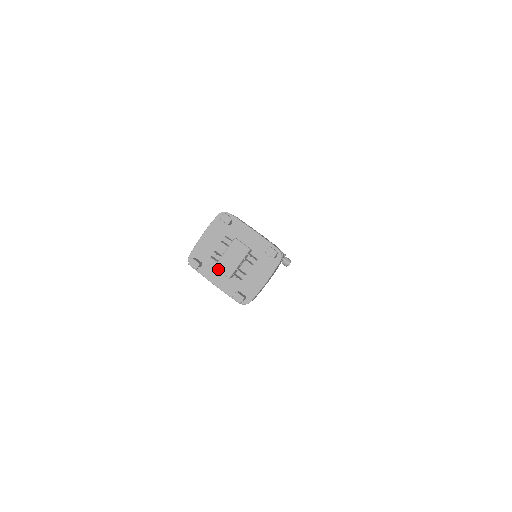
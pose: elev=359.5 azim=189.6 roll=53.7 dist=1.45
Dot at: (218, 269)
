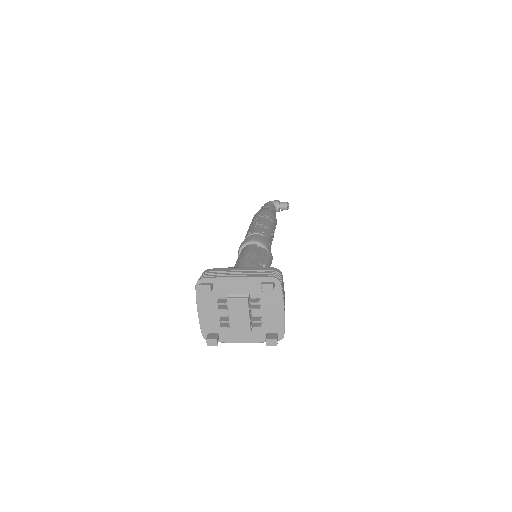
Dot at: (235, 332)
